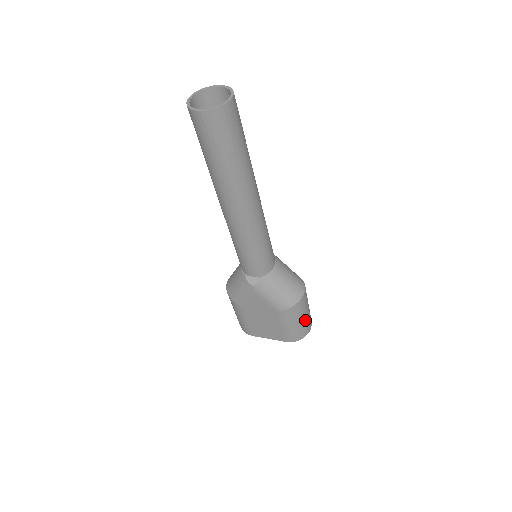
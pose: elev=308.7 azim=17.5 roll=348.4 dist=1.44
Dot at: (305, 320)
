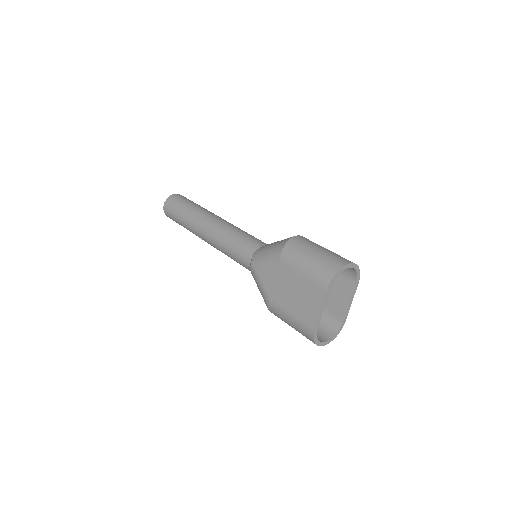
Dot at: (322, 254)
